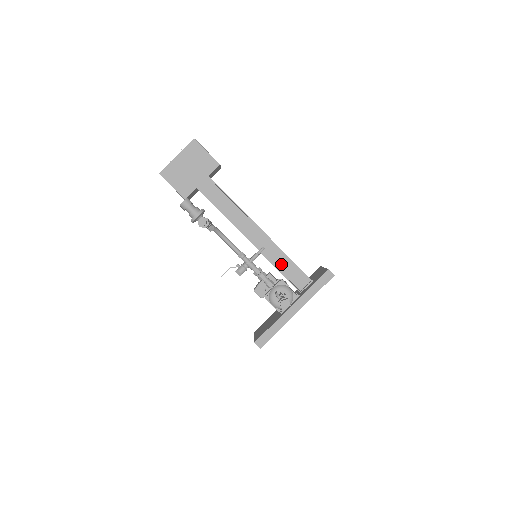
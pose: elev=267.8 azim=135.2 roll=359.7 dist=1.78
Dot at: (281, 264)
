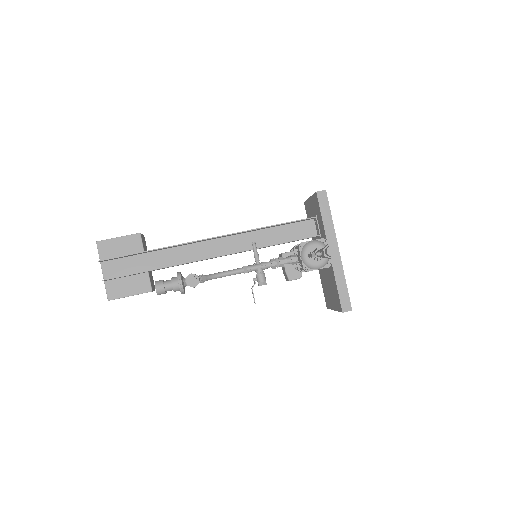
Dot at: (279, 237)
